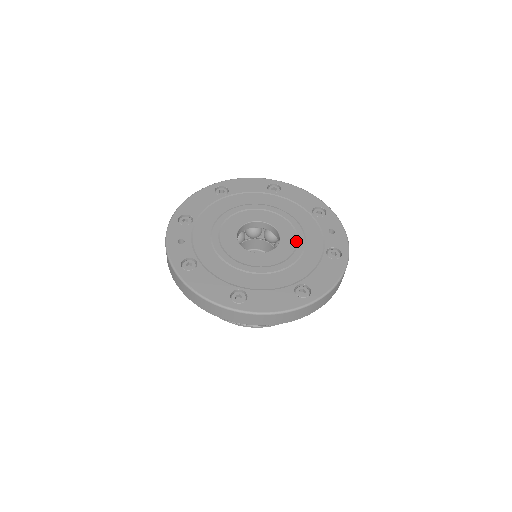
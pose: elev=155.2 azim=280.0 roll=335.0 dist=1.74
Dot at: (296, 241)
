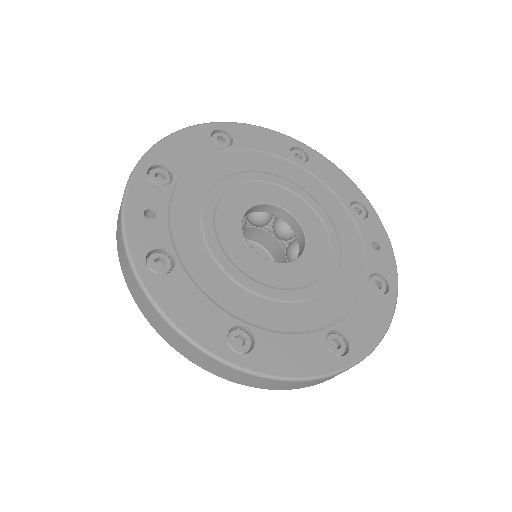
Dot at: (328, 252)
